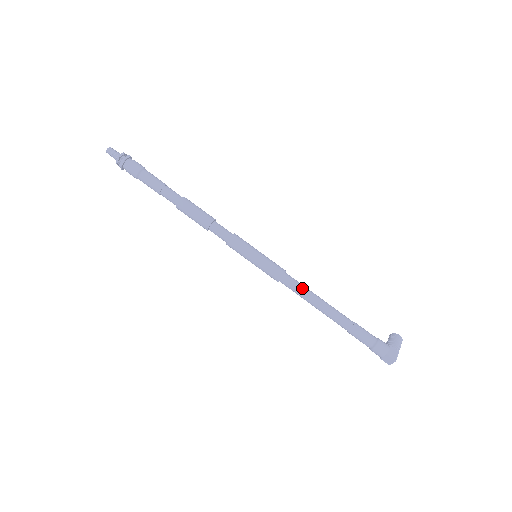
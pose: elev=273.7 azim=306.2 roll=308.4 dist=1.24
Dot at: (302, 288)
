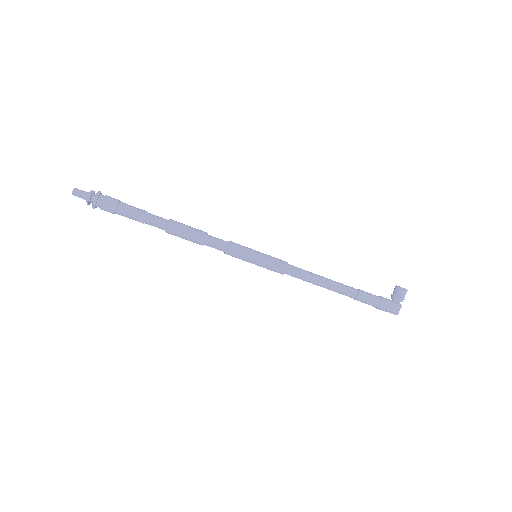
Dot at: (305, 277)
